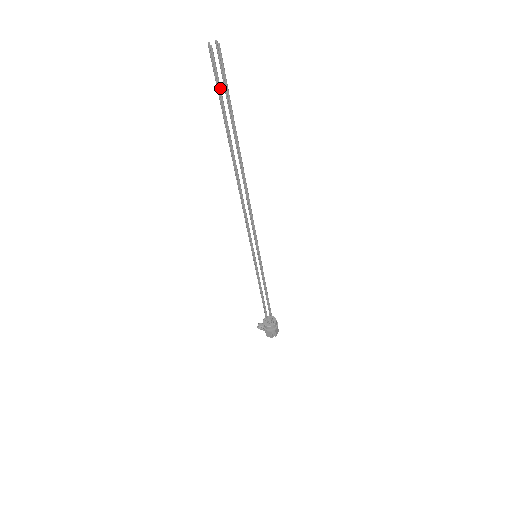
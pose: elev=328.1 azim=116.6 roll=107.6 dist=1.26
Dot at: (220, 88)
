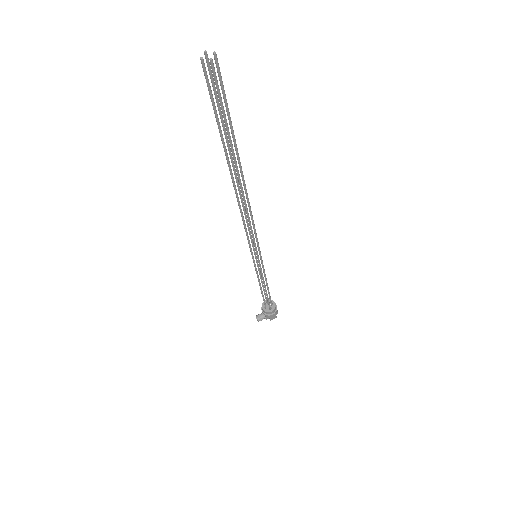
Dot at: (222, 104)
